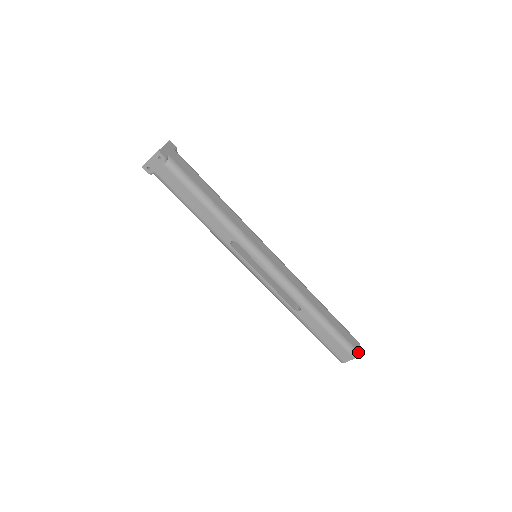
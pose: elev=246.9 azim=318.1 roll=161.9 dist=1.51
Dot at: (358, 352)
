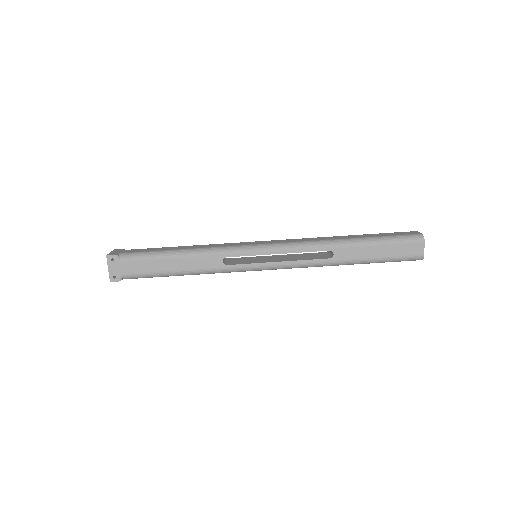
Dot at: (420, 234)
